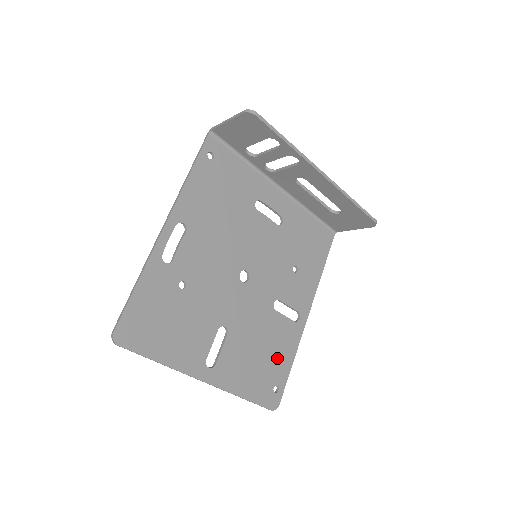
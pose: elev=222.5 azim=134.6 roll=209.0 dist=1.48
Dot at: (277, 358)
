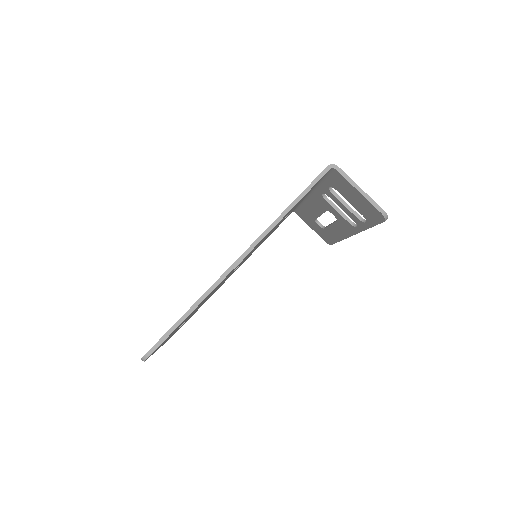
Dot at: occluded
